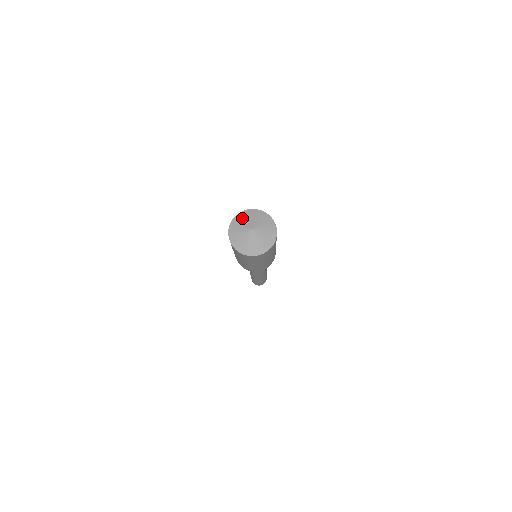
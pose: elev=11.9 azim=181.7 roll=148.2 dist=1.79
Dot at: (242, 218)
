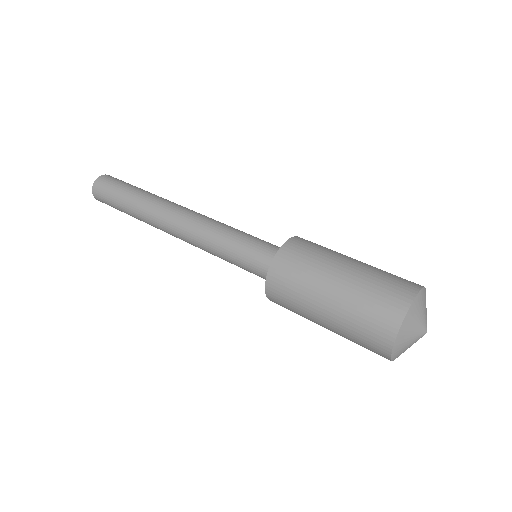
Dot at: (405, 342)
